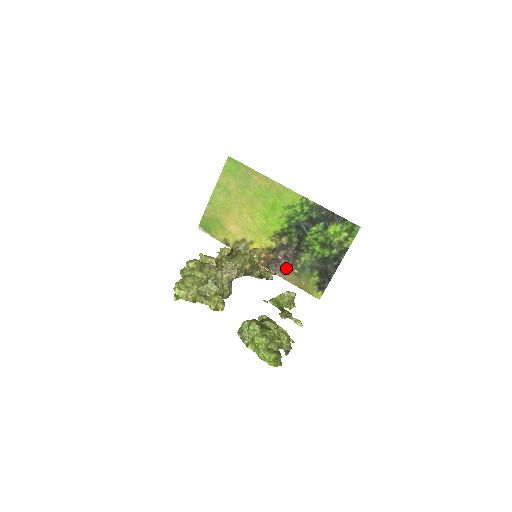
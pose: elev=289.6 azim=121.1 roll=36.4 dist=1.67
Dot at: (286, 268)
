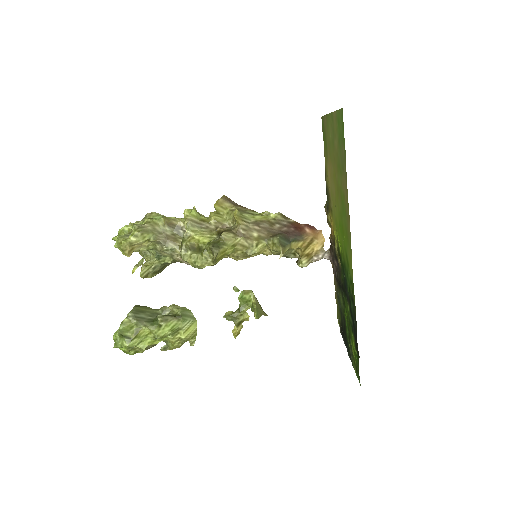
Dot at: occluded
